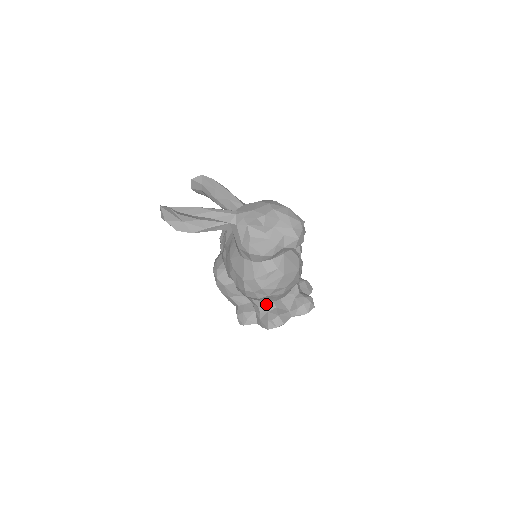
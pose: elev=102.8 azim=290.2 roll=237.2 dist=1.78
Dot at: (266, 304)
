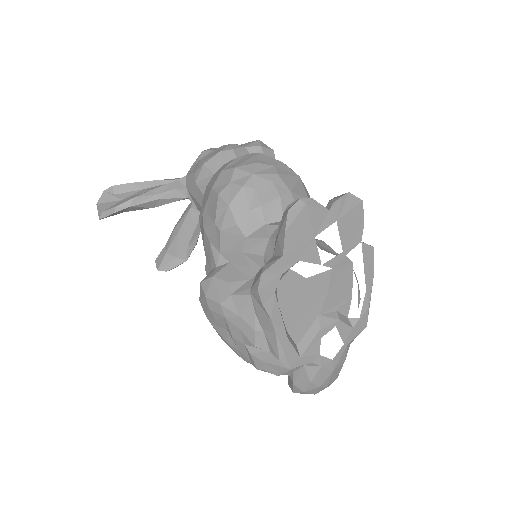
Dot at: (277, 225)
